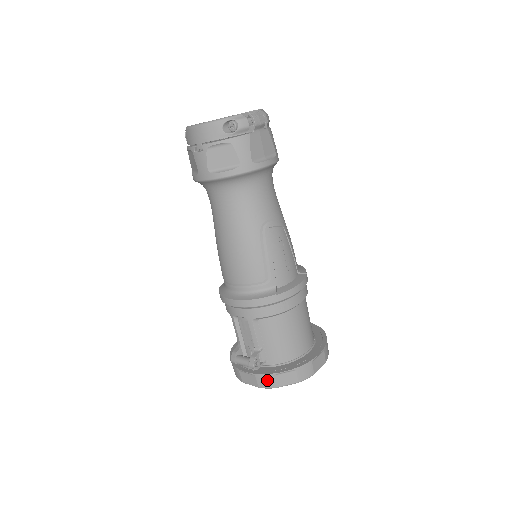
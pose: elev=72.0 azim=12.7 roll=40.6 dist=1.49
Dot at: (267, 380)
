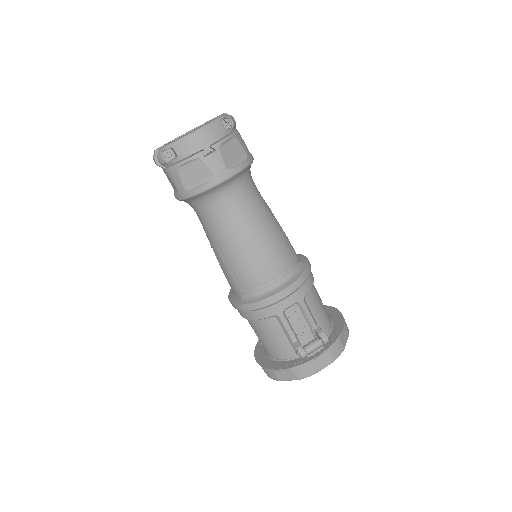
Dot at: (337, 347)
